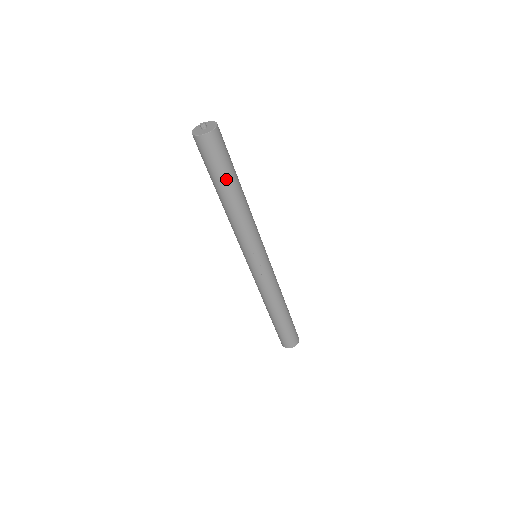
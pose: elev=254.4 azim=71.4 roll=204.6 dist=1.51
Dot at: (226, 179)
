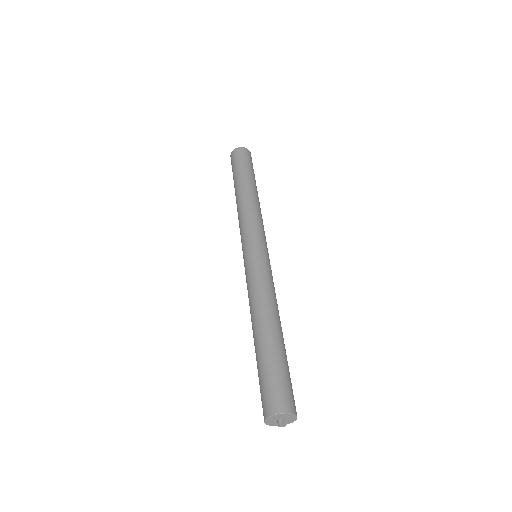
Dot at: occluded
